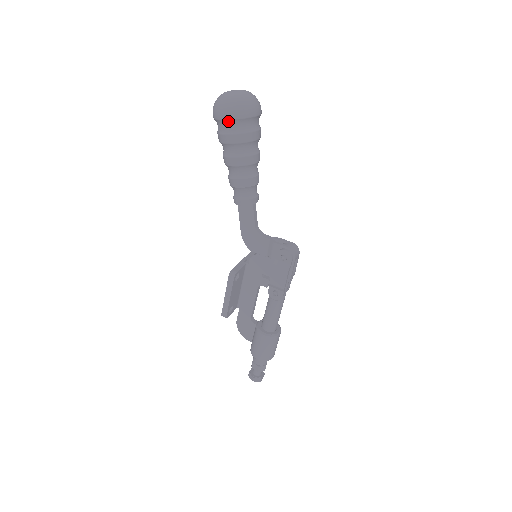
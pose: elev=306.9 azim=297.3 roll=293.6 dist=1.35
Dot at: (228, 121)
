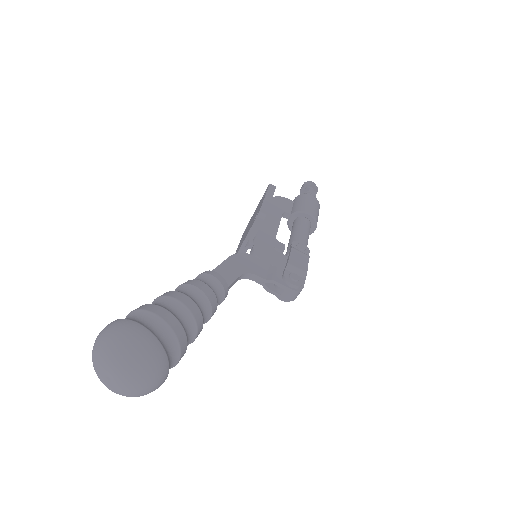
Dot at: occluded
